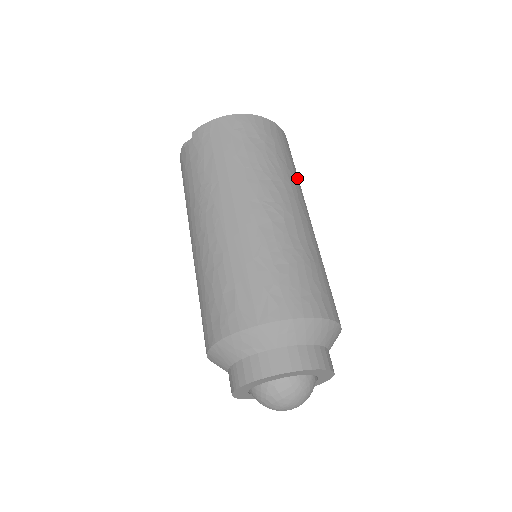
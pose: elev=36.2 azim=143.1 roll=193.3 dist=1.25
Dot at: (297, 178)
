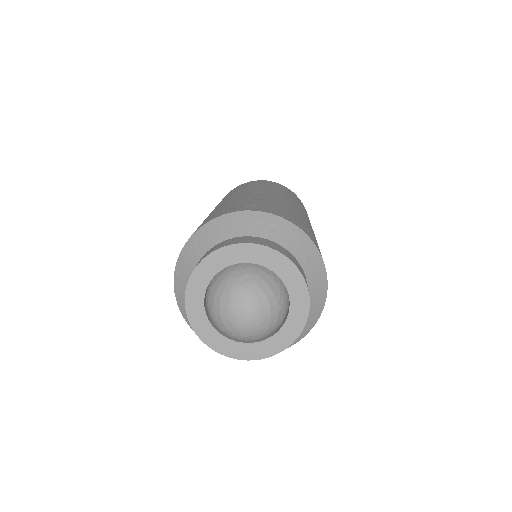
Dot at: (275, 189)
